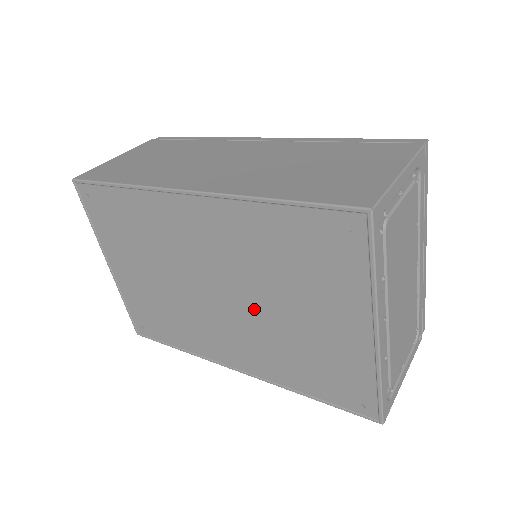
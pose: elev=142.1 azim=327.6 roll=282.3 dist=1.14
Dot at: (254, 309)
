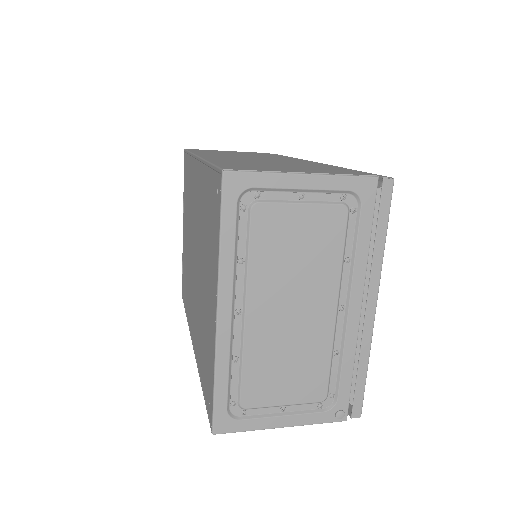
Dot at: (199, 275)
